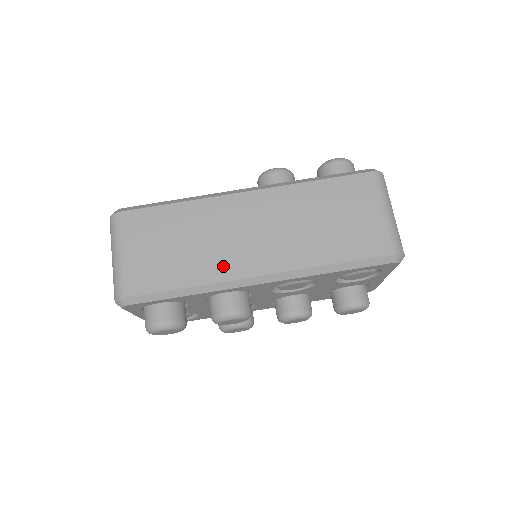
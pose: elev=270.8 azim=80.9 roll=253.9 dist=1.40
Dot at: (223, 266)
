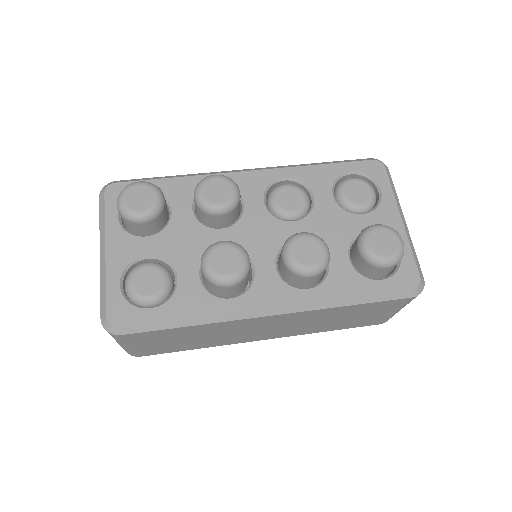
Dot at: occluded
